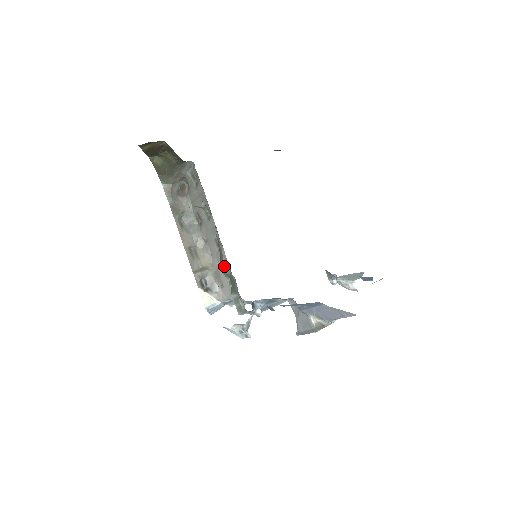
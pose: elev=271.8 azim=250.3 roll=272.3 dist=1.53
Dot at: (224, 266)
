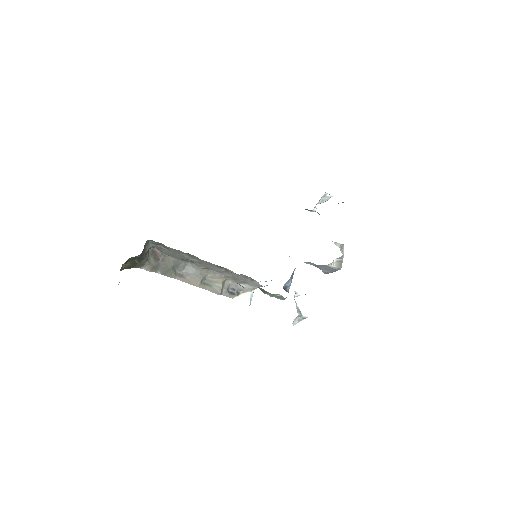
Dot at: occluded
